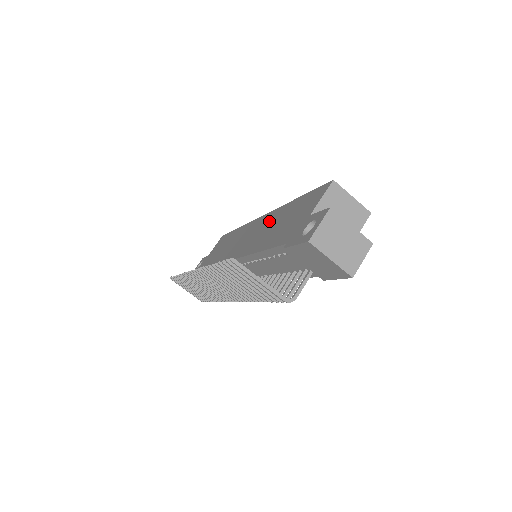
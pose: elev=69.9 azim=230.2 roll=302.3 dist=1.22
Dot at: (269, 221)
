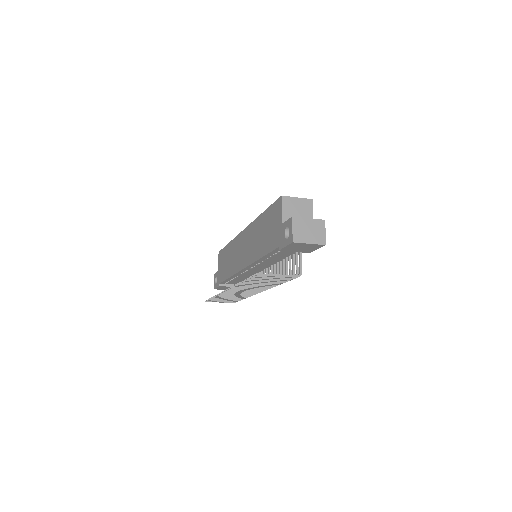
Dot at: (253, 233)
